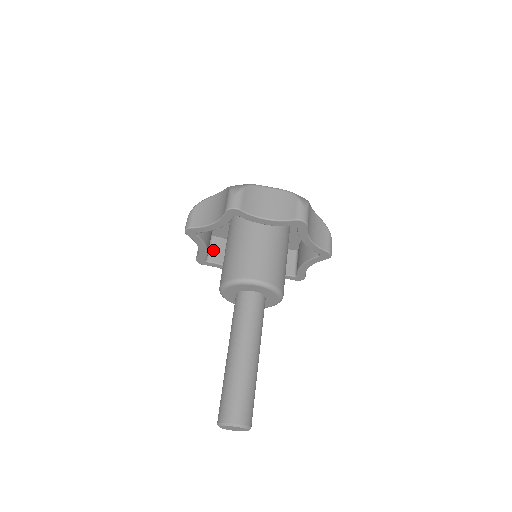
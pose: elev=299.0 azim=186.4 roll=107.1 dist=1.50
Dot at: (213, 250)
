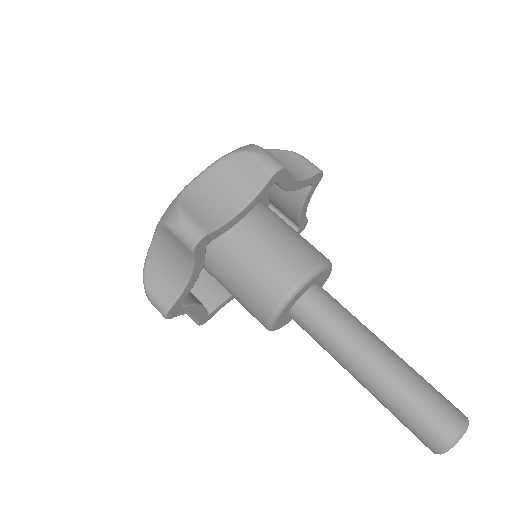
Dot at: (201, 297)
